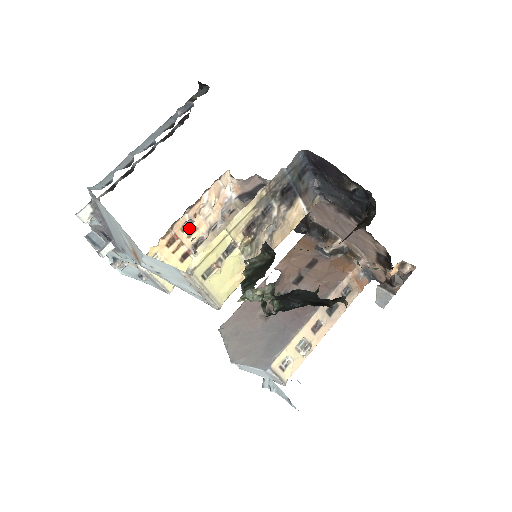
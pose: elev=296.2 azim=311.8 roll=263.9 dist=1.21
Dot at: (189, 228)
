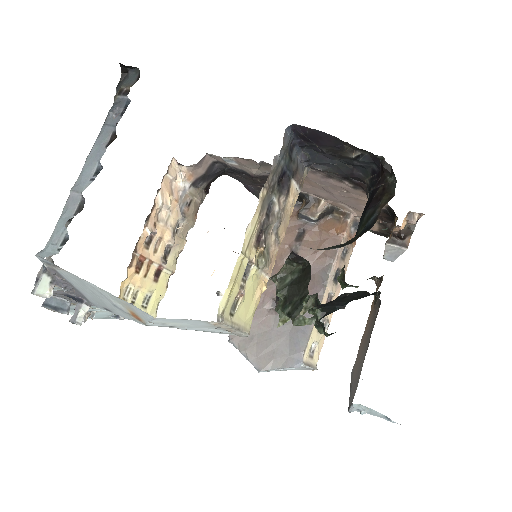
Dot at: (152, 242)
